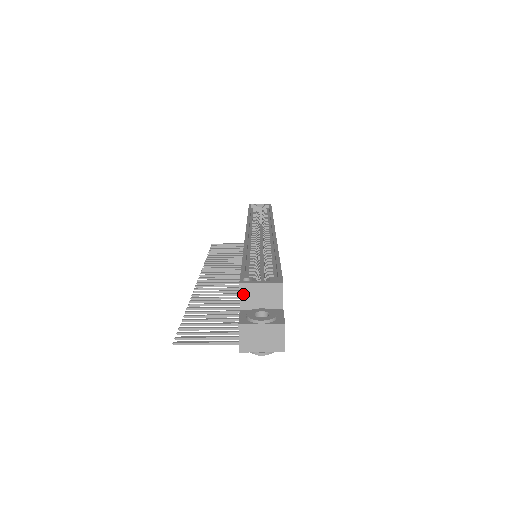
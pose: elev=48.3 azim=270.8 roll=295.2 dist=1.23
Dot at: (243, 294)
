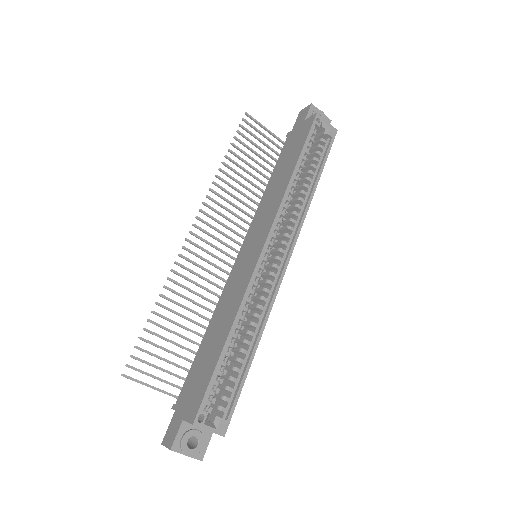
Dot at: occluded
